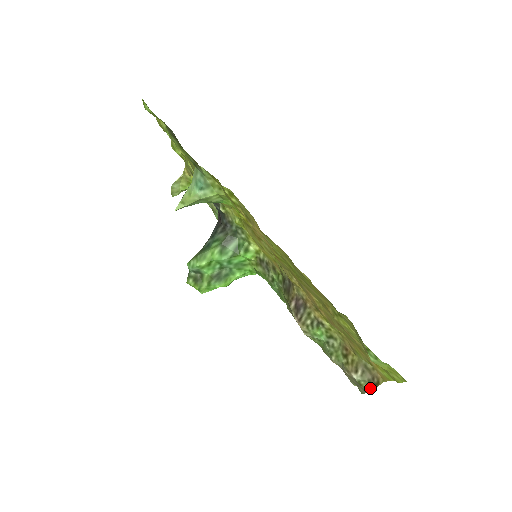
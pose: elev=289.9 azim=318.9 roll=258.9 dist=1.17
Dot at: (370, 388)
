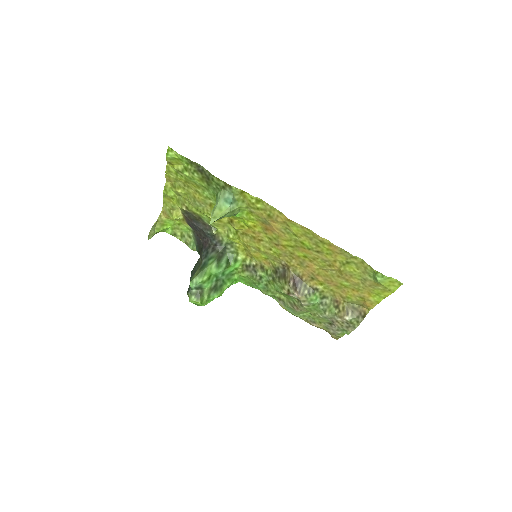
Dot at: (360, 321)
